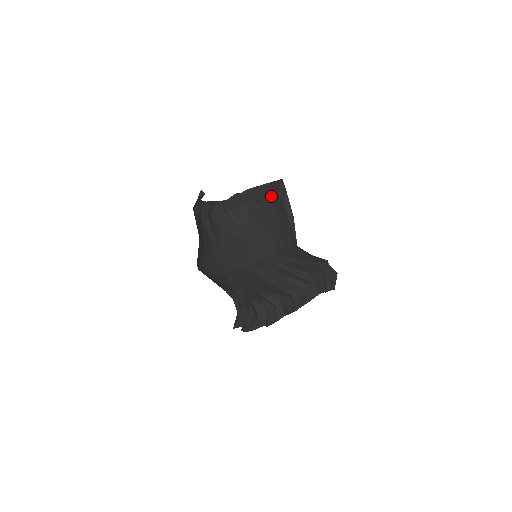
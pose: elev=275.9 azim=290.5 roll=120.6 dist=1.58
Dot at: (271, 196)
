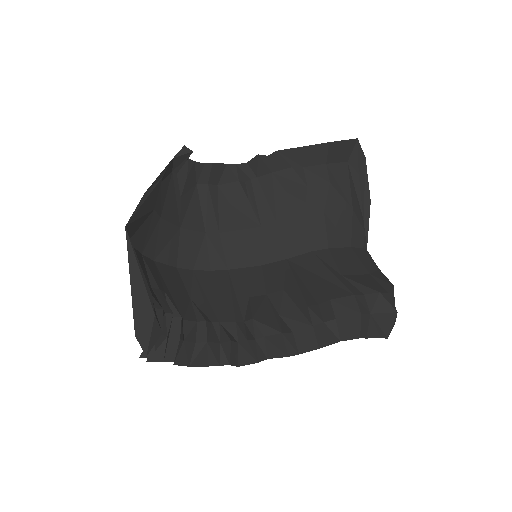
Dot at: (330, 164)
